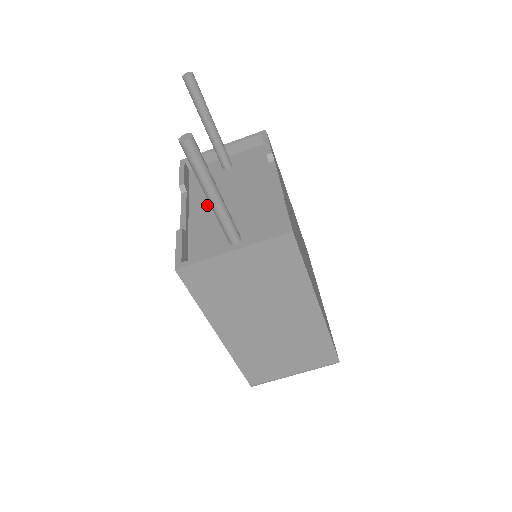
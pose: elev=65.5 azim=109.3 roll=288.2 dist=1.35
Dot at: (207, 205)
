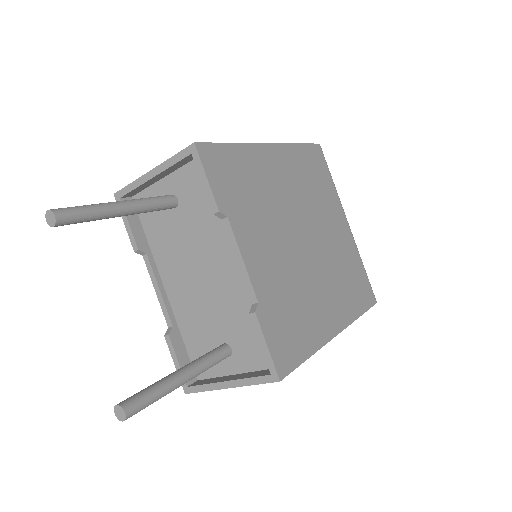
Dot at: (177, 278)
